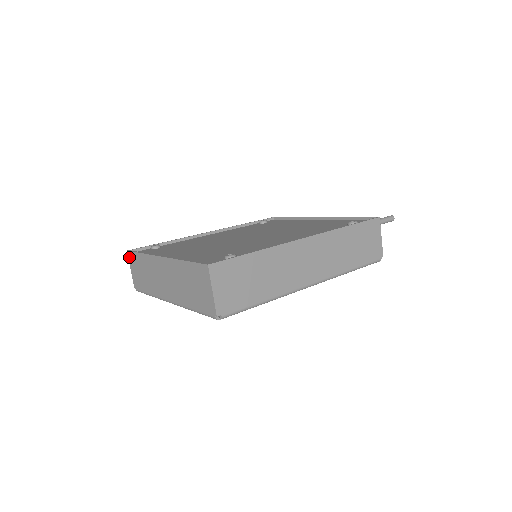
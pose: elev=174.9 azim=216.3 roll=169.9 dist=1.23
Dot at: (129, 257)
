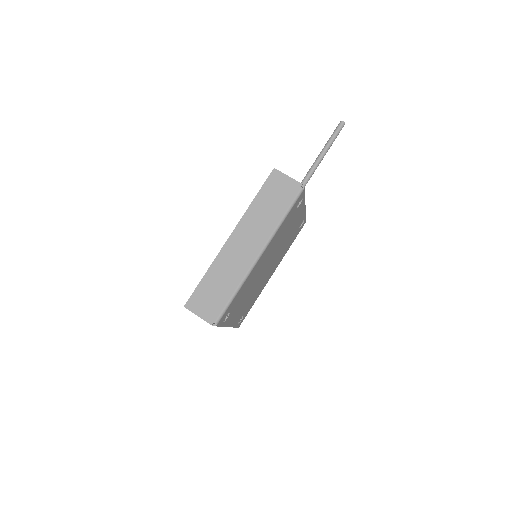
Dot at: occluded
